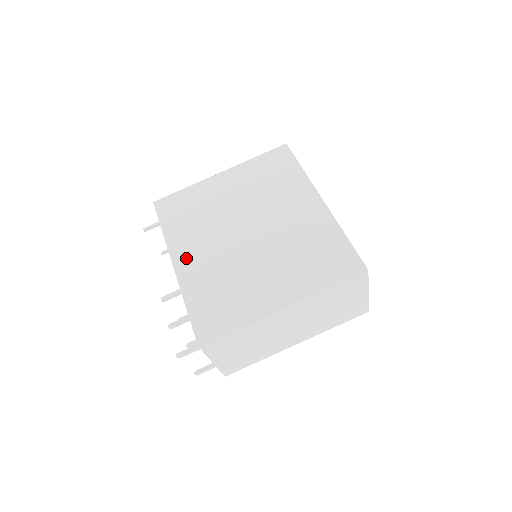
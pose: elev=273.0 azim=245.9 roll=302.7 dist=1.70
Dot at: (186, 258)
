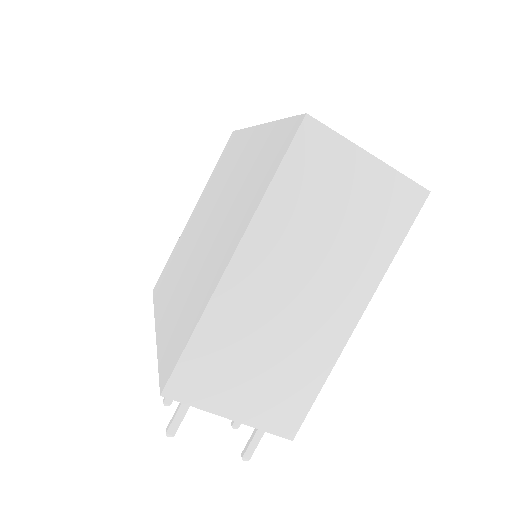
Dot at: (164, 310)
